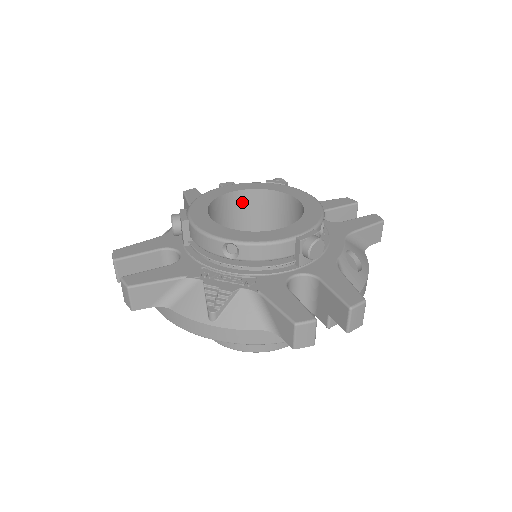
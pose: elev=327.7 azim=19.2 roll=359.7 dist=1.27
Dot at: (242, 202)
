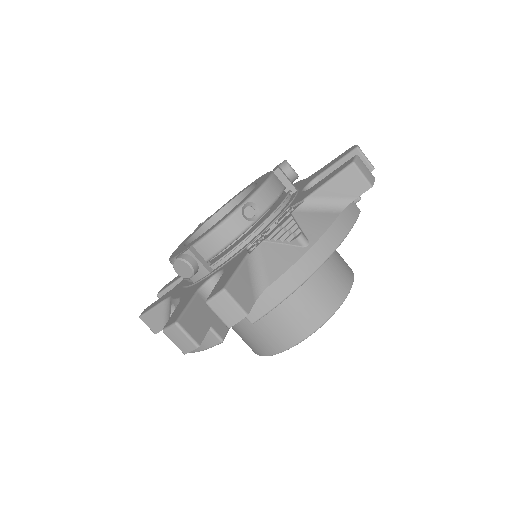
Dot at: occluded
